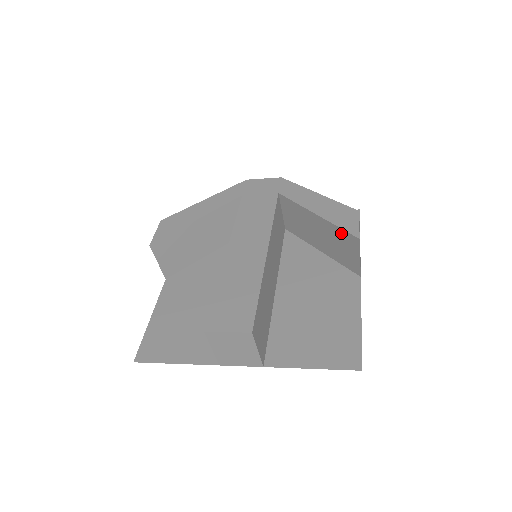
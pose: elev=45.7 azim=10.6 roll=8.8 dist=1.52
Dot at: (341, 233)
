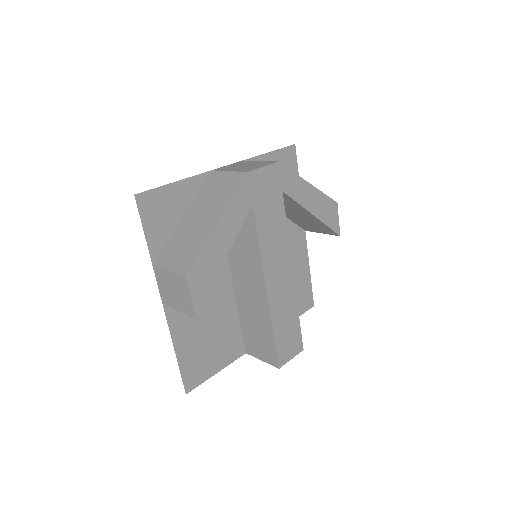
Dot at: (326, 228)
